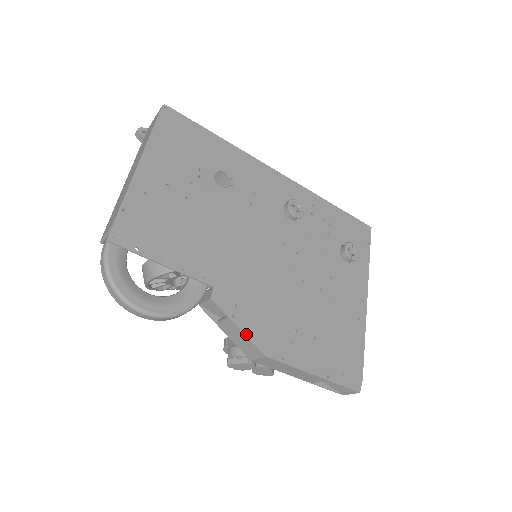
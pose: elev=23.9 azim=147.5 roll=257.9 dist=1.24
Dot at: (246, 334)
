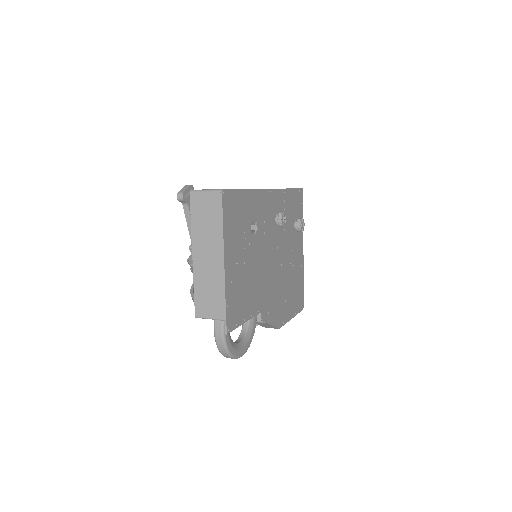
Dot at: (273, 325)
